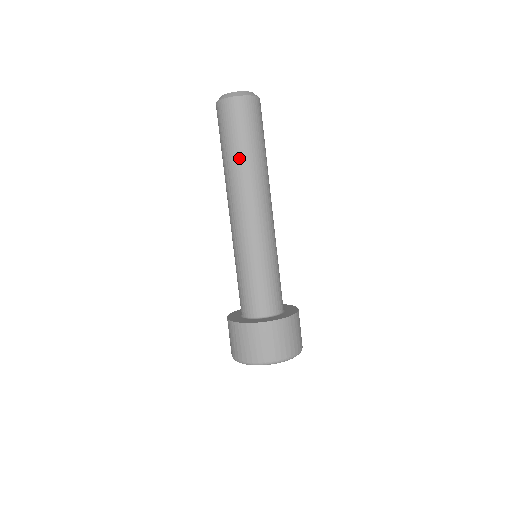
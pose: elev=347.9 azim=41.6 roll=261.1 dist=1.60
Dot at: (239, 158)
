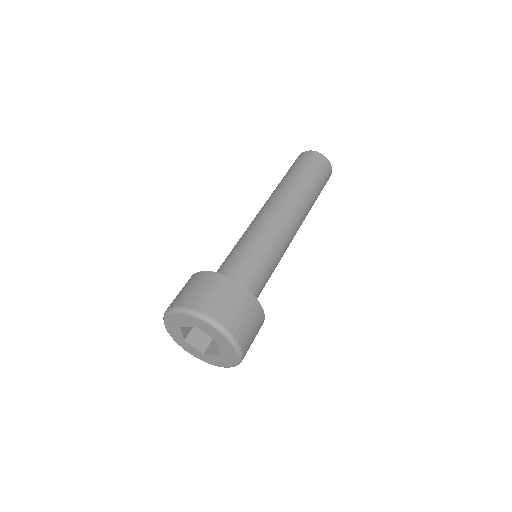
Dot at: (305, 184)
